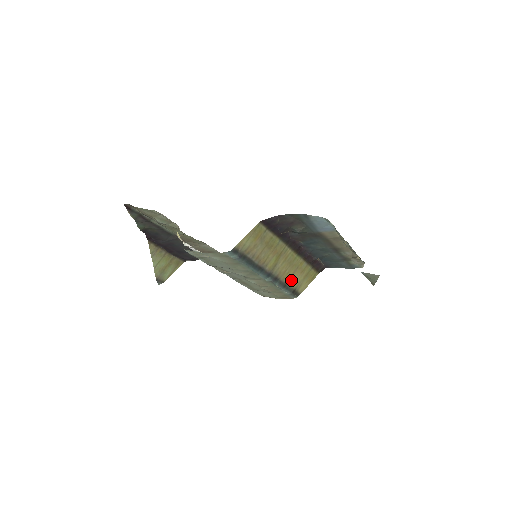
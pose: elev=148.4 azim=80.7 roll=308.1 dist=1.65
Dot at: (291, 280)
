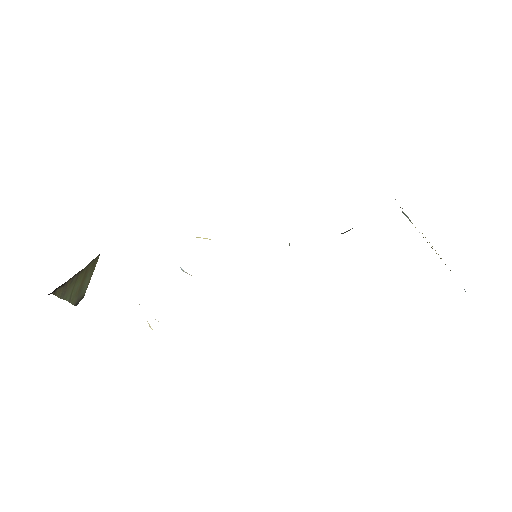
Dot at: occluded
